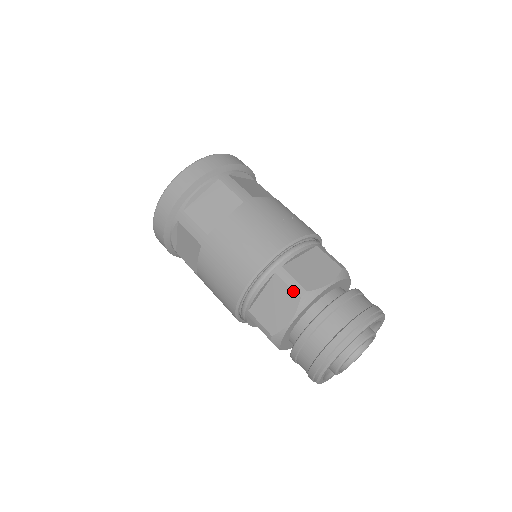
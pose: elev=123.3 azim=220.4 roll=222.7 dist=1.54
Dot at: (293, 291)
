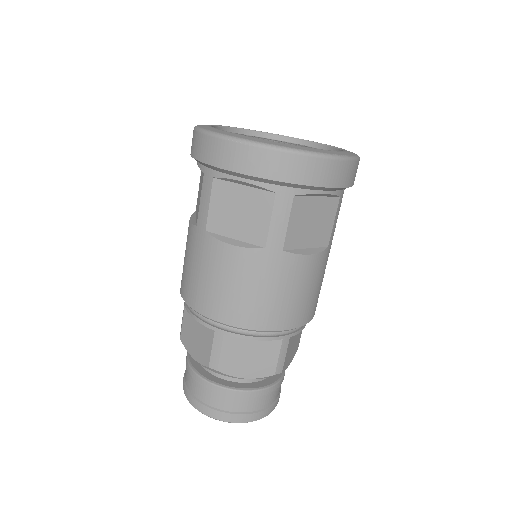
Dot at: (276, 365)
